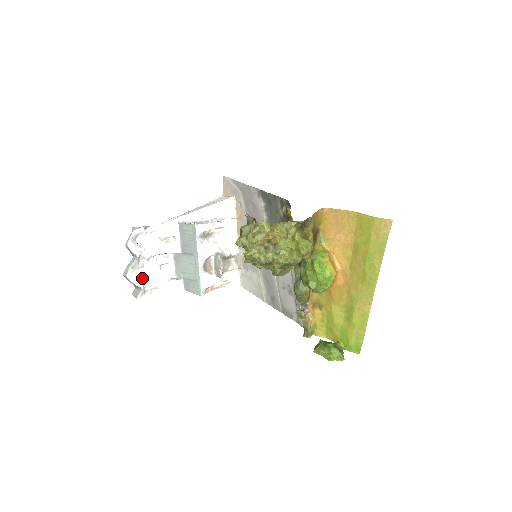
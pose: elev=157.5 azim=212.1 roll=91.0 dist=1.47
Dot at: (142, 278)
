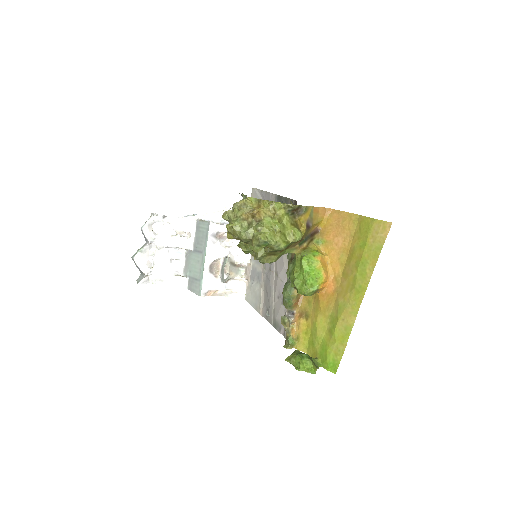
Dot at: (149, 266)
